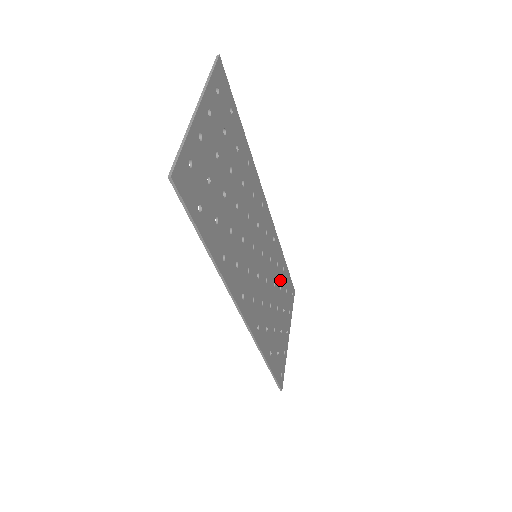
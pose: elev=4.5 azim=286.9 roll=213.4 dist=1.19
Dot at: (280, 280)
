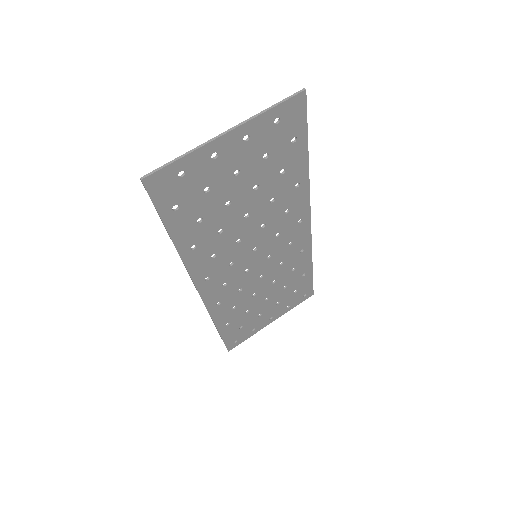
Dot at: (289, 281)
